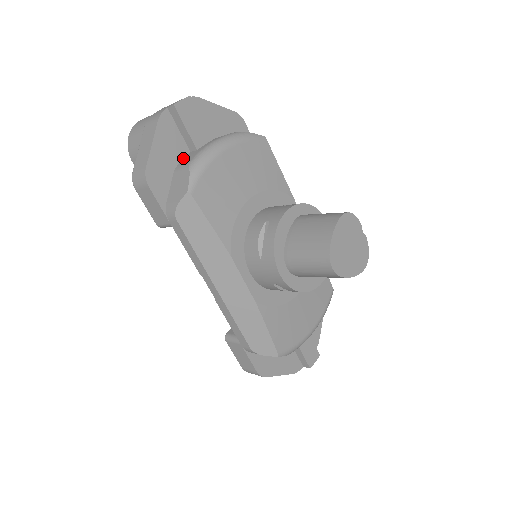
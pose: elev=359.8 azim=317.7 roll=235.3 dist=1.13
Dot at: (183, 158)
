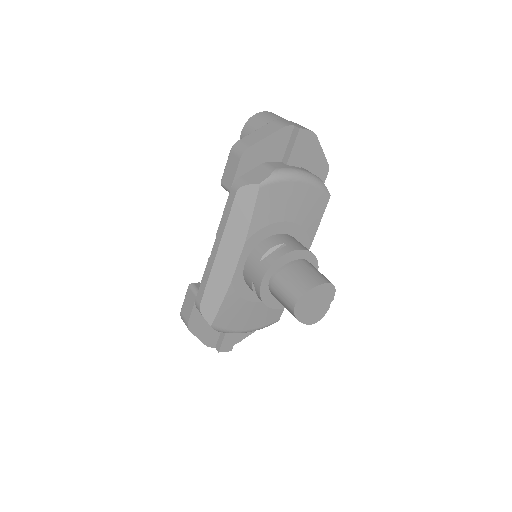
Dot at: (274, 161)
